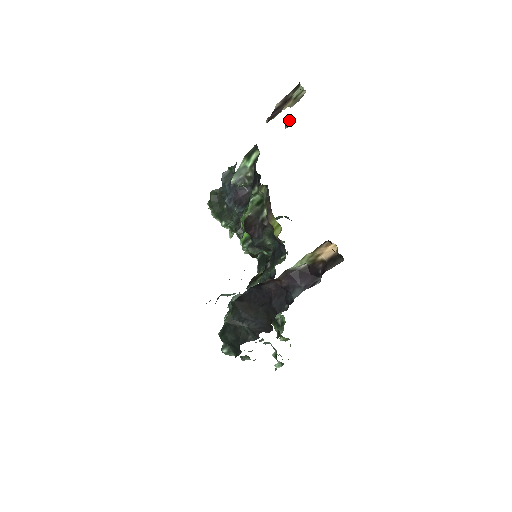
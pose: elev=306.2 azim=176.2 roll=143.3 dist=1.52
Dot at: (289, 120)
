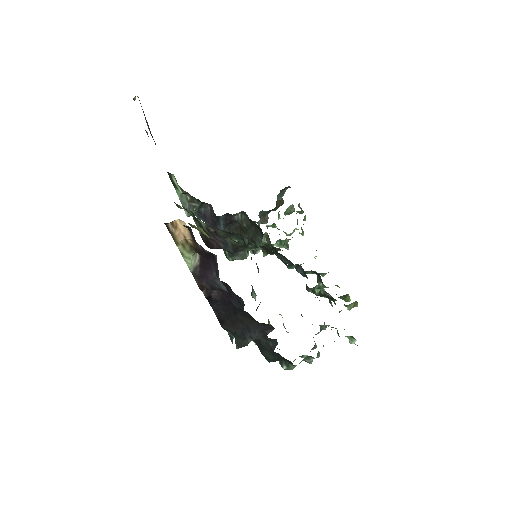
Dot at: occluded
